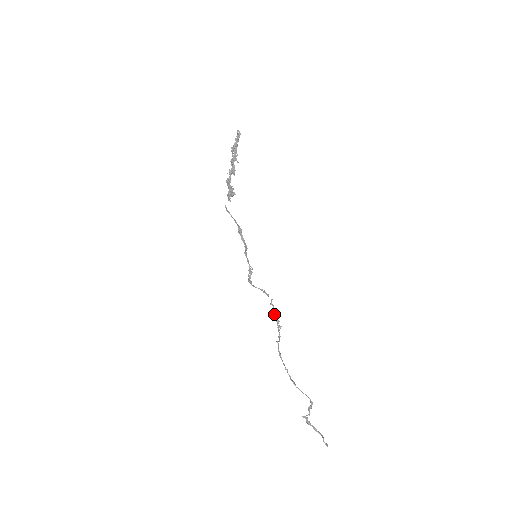
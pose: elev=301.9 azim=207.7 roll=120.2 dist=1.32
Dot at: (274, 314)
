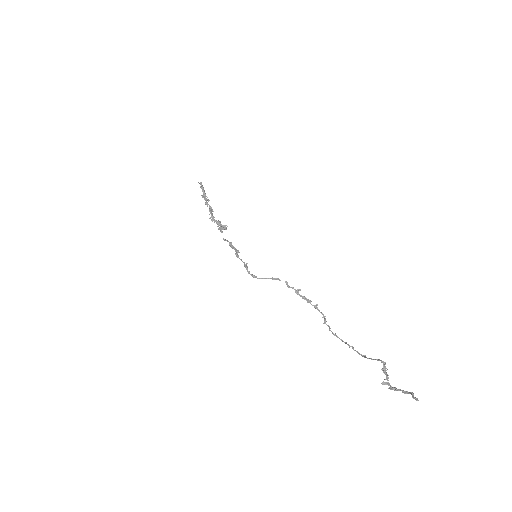
Dot at: (300, 296)
